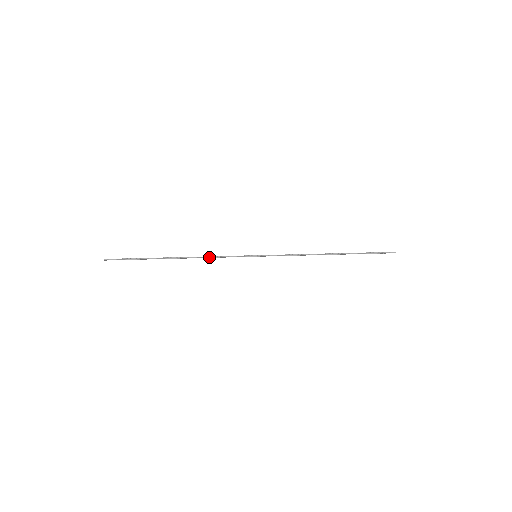
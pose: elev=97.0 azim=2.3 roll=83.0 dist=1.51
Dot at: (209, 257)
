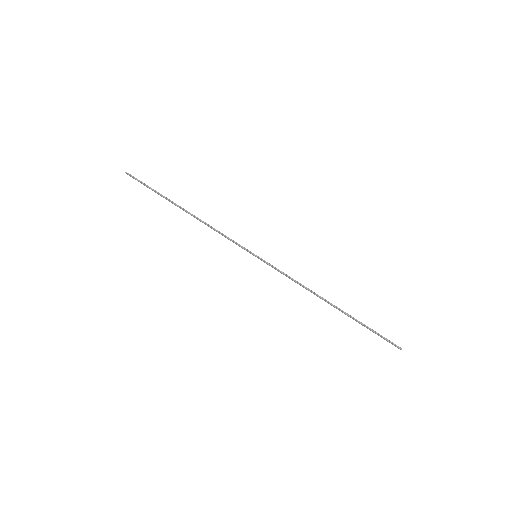
Dot at: (213, 228)
